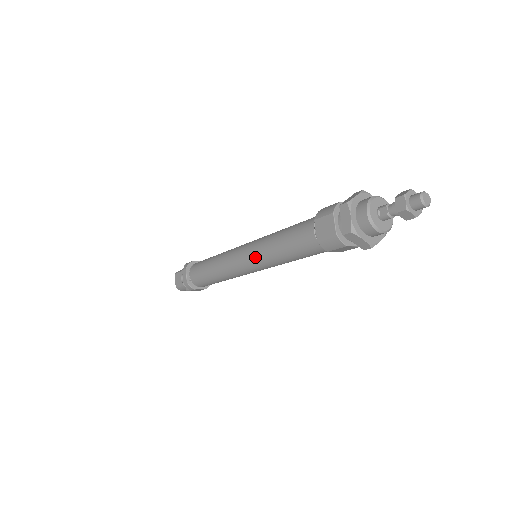
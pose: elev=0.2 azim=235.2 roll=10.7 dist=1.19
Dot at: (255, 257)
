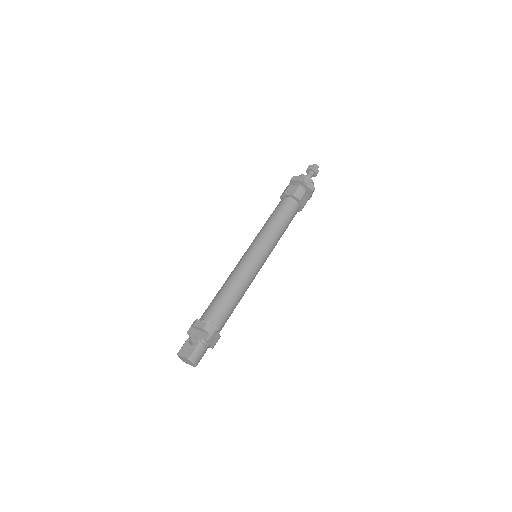
Dot at: (262, 240)
